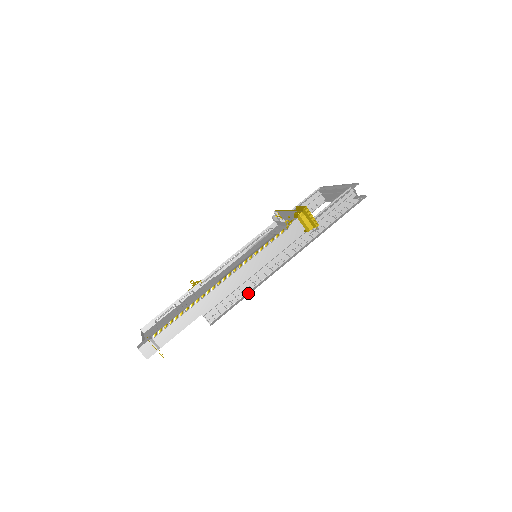
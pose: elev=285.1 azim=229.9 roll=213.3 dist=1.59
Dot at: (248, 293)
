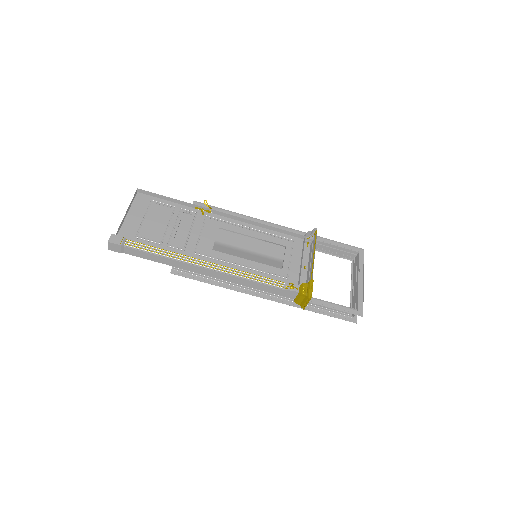
Dot at: (215, 283)
